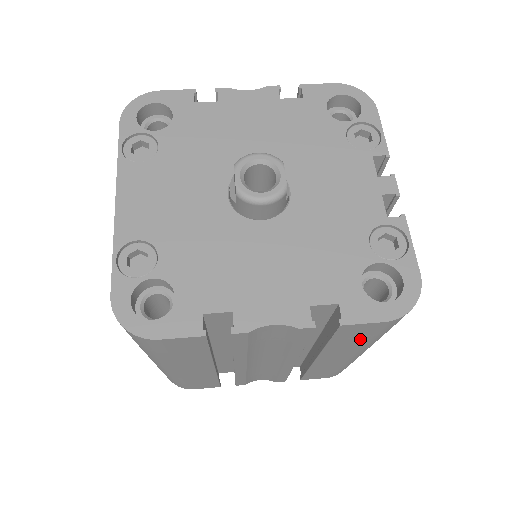
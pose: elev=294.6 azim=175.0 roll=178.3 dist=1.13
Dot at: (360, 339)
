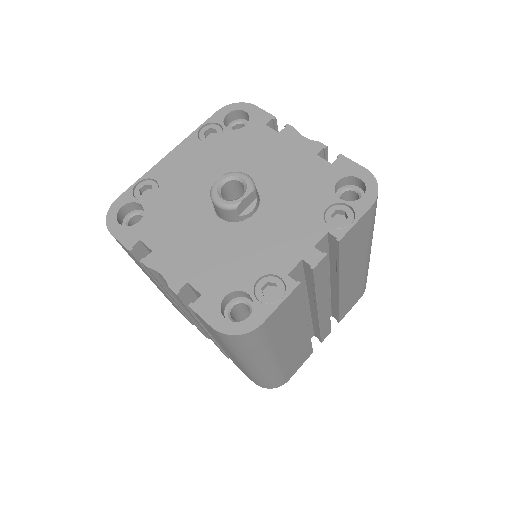
Dot at: (218, 338)
